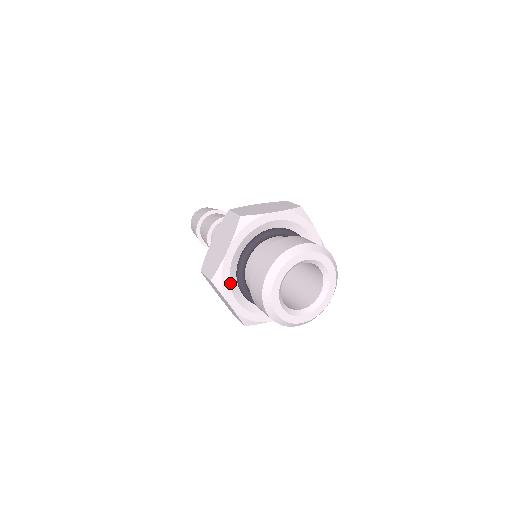
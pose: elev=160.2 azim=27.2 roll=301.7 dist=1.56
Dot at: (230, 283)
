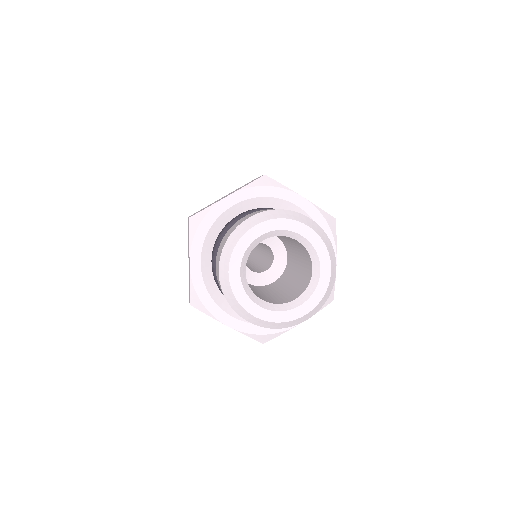
Dot at: (207, 235)
